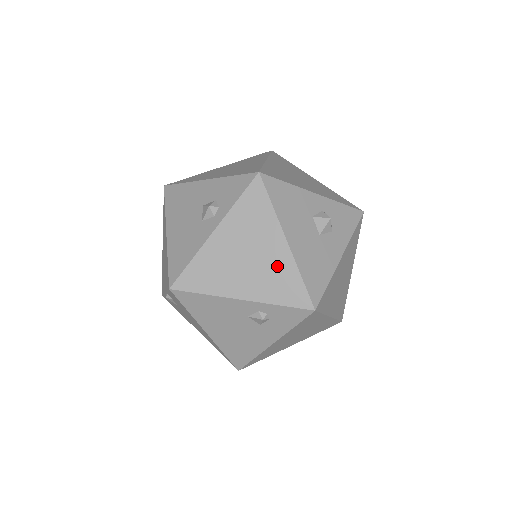
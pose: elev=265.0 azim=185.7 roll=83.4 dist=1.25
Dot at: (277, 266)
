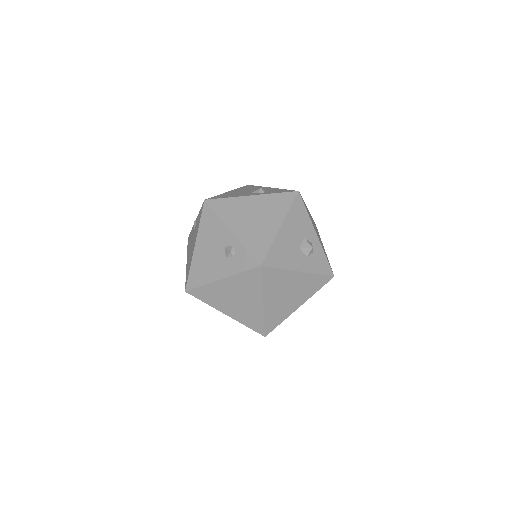
Dot at: (264, 232)
